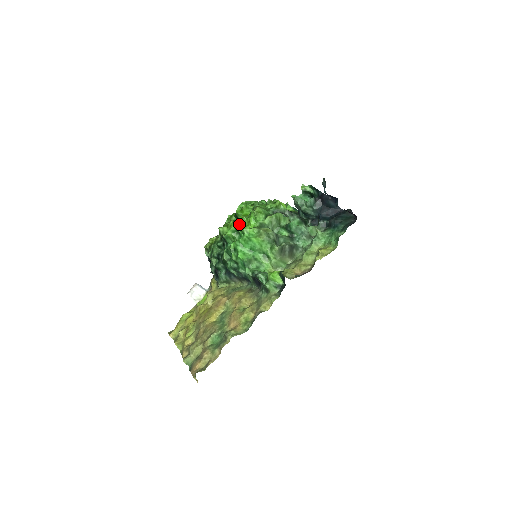
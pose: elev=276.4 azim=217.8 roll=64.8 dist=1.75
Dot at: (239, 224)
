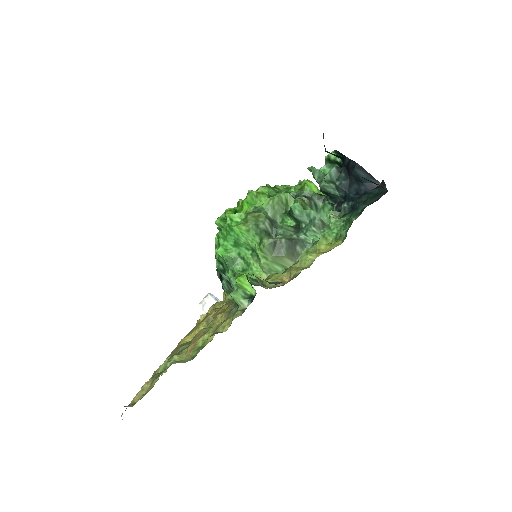
Dot at: (231, 209)
